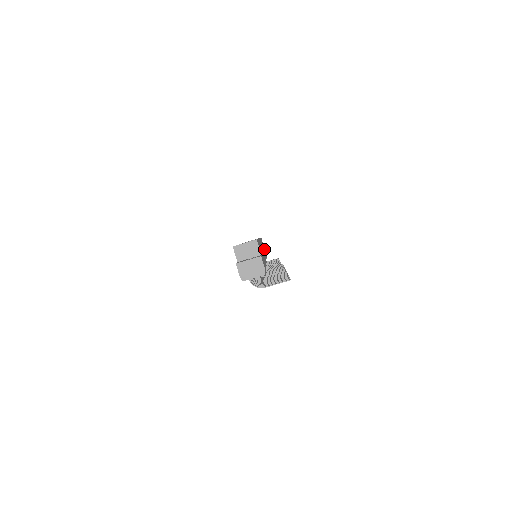
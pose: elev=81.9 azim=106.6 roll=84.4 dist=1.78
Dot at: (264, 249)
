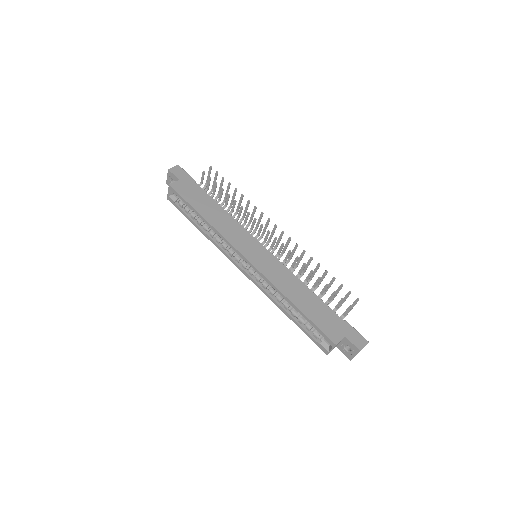
Dot at: (193, 192)
